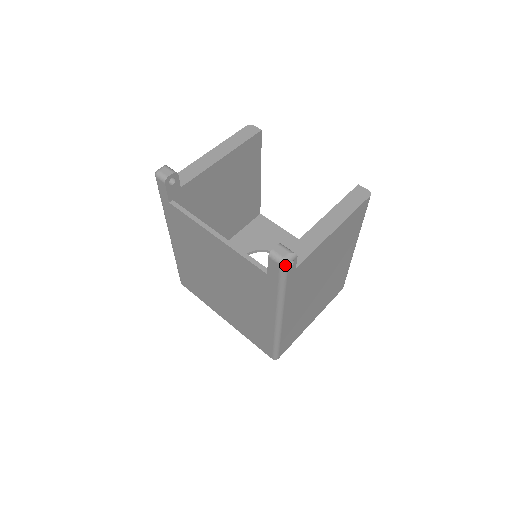
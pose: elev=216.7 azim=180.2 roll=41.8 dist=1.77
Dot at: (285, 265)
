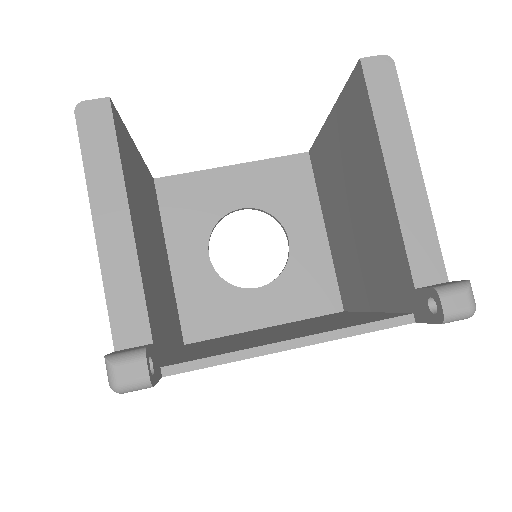
Dot at: (474, 312)
